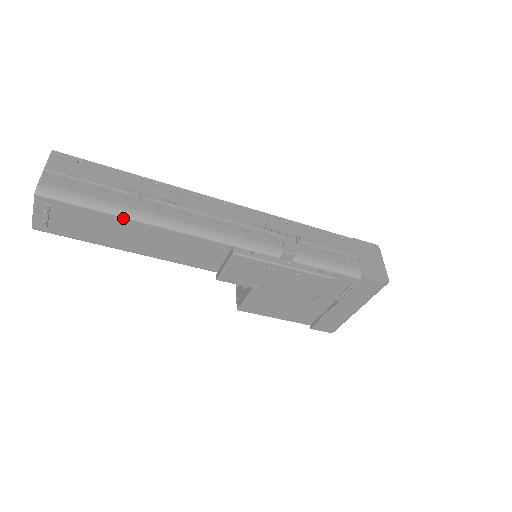
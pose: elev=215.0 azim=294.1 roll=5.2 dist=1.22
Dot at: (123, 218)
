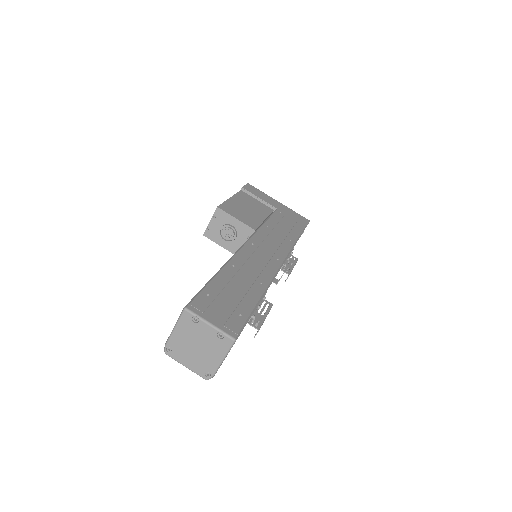
Dot at: occluded
